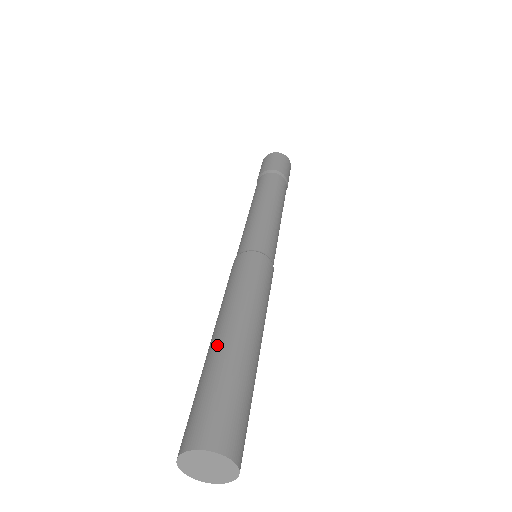
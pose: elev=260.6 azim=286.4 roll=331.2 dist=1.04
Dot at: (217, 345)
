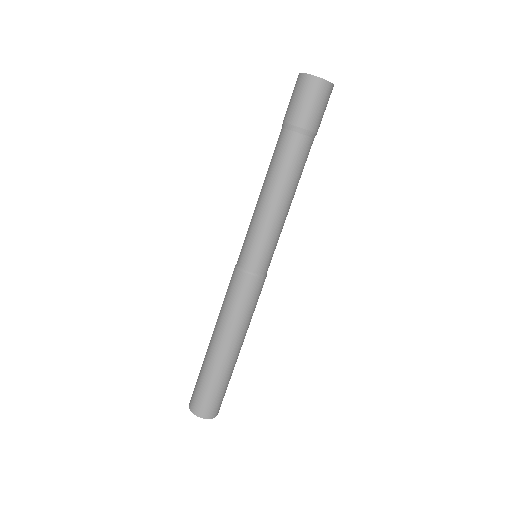
Dot at: (214, 359)
